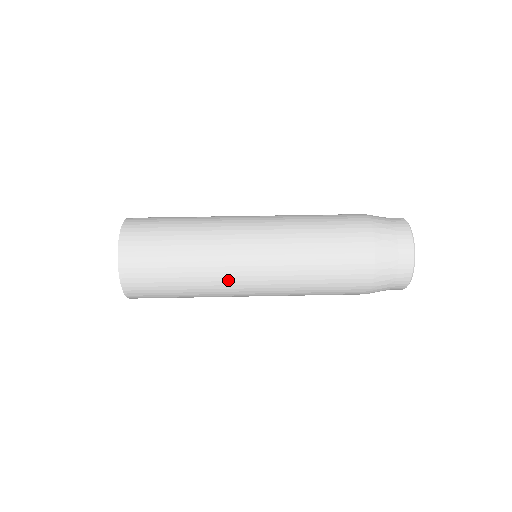
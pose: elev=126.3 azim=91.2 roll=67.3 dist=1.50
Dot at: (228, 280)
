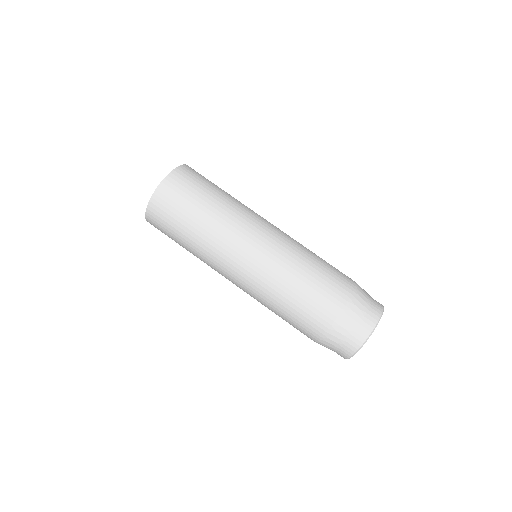
Dot at: (223, 252)
